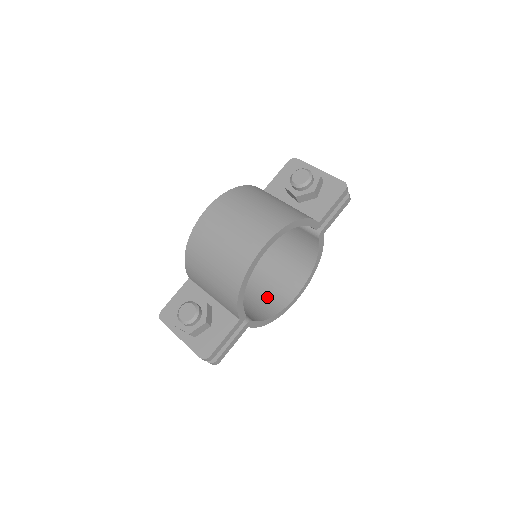
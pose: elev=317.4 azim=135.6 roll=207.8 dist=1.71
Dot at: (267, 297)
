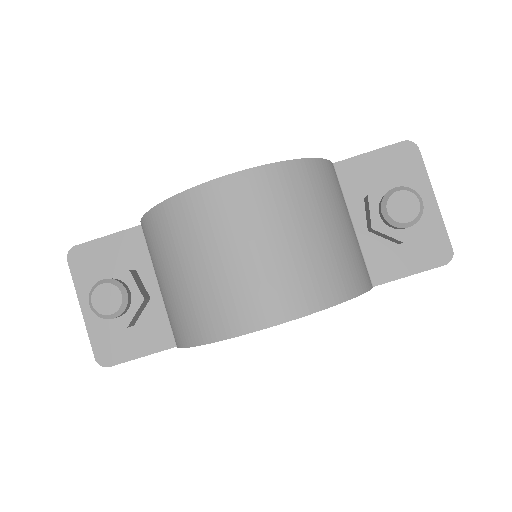
Dot at: occluded
